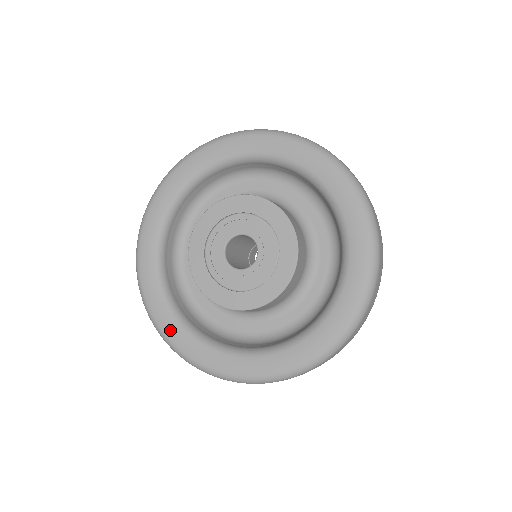
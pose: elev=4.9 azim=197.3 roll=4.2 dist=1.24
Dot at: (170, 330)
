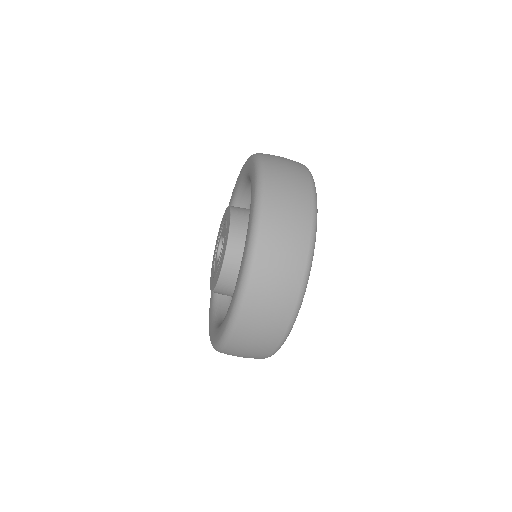
Dot at: (210, 328)
